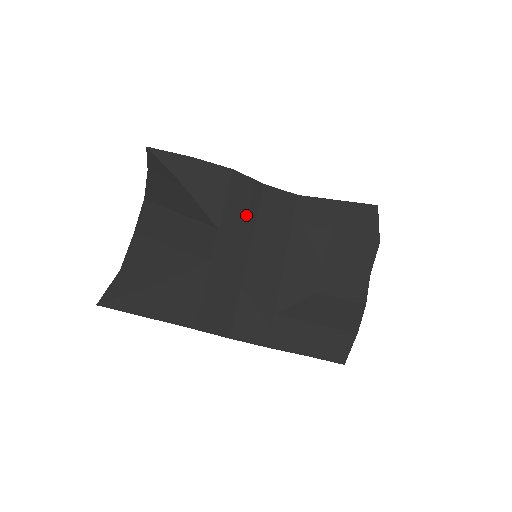
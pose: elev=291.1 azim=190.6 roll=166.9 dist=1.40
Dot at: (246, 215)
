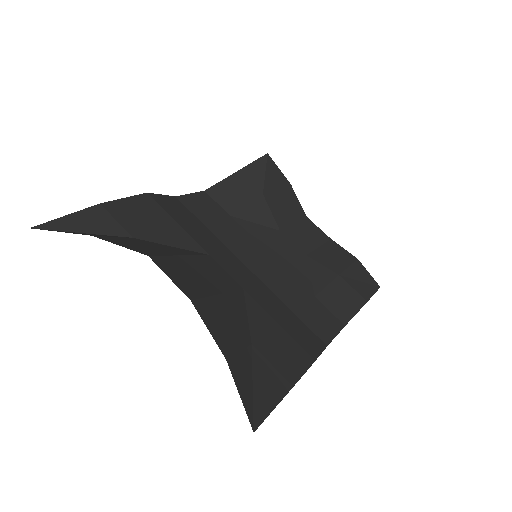
Dot at: (202, 231)
